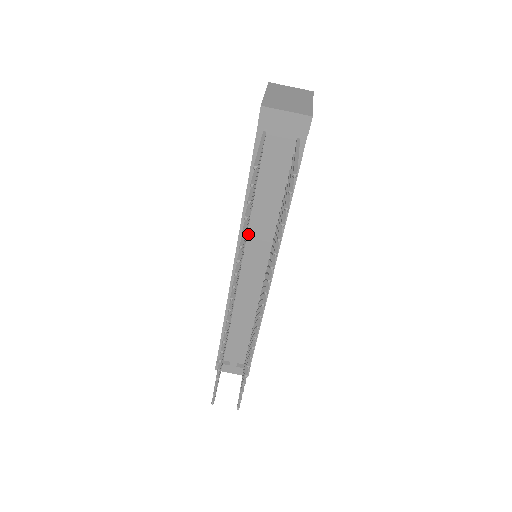
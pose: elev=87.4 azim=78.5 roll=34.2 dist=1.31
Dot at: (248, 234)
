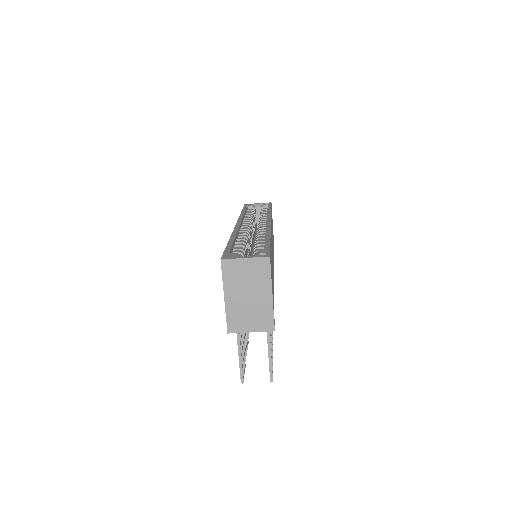
Dot at: occluded
